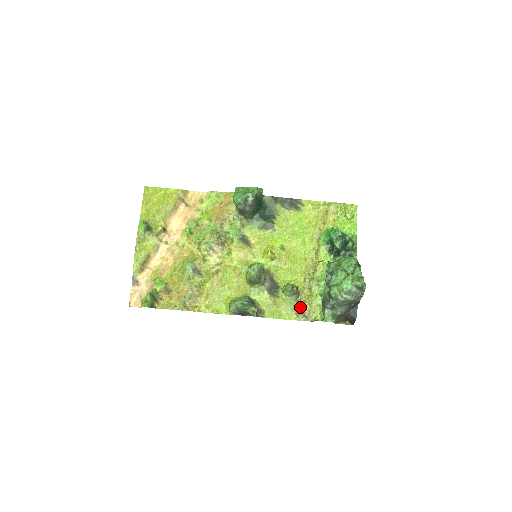
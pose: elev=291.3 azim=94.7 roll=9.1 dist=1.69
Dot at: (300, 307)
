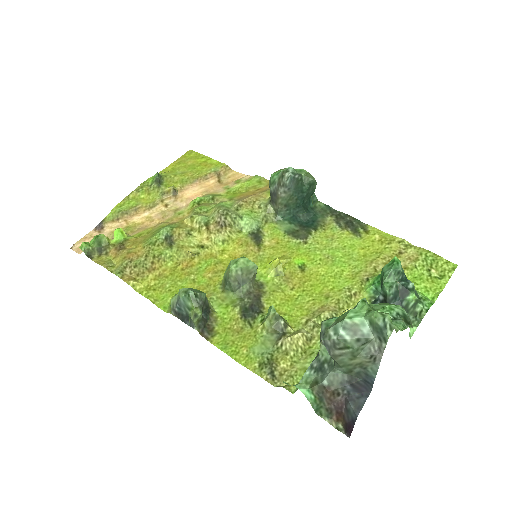
Dot at: (274, 357)
